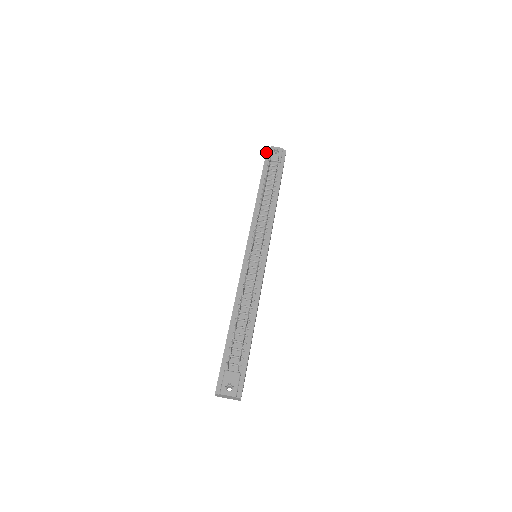
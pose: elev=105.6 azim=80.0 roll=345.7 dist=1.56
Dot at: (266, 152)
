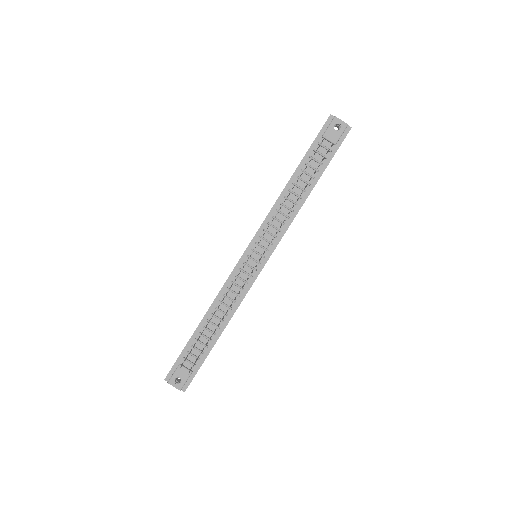
Dot at: (325, 122)
